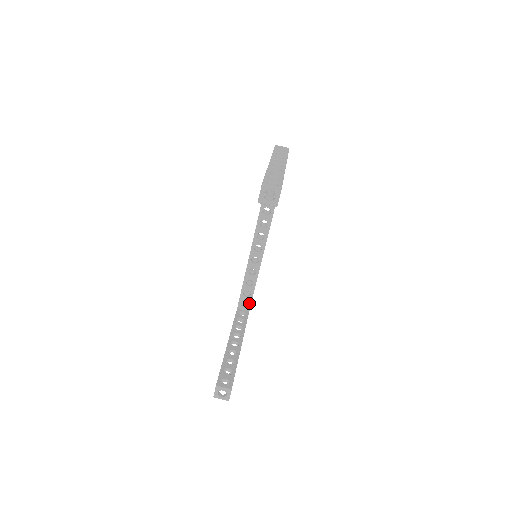
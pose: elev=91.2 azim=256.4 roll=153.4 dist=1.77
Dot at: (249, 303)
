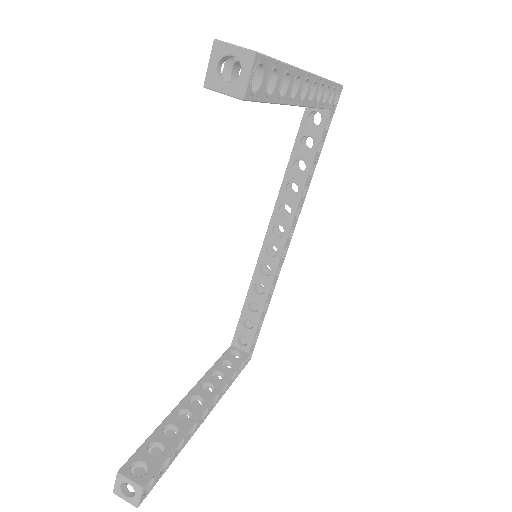
Dot at: (249, 340)
